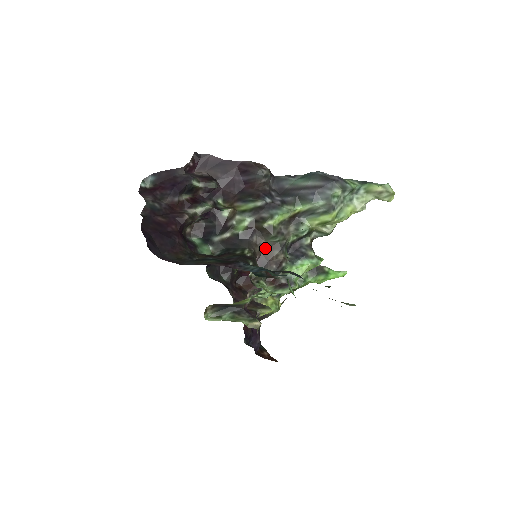
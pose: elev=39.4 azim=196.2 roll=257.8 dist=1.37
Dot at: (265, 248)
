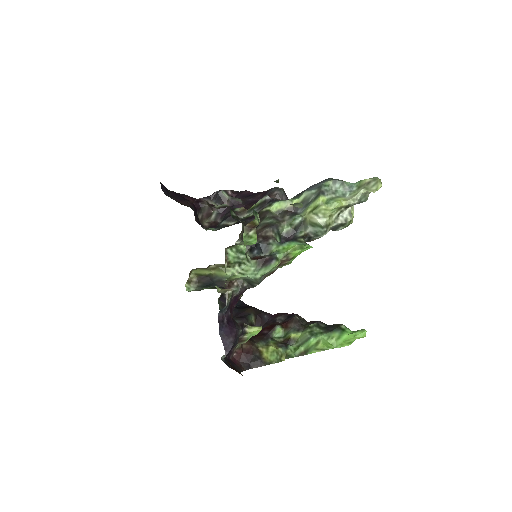
Dot at: (258, 228)
